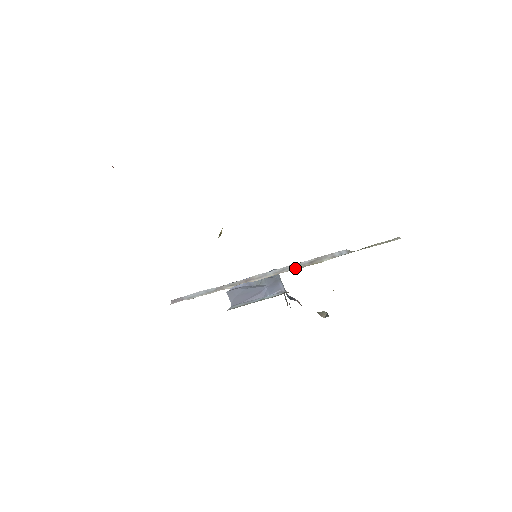
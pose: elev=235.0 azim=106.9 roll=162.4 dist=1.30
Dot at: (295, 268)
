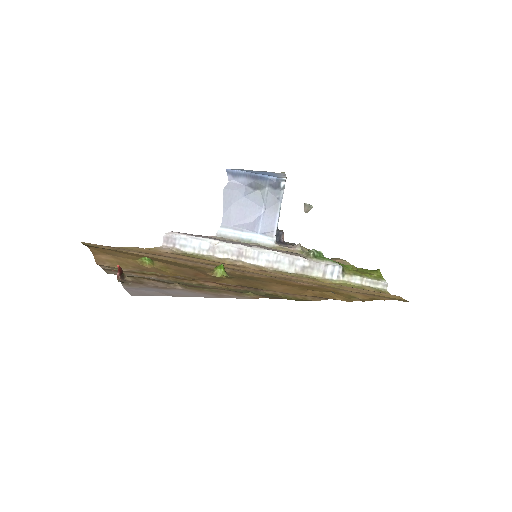
Dot at: (286, 268)
